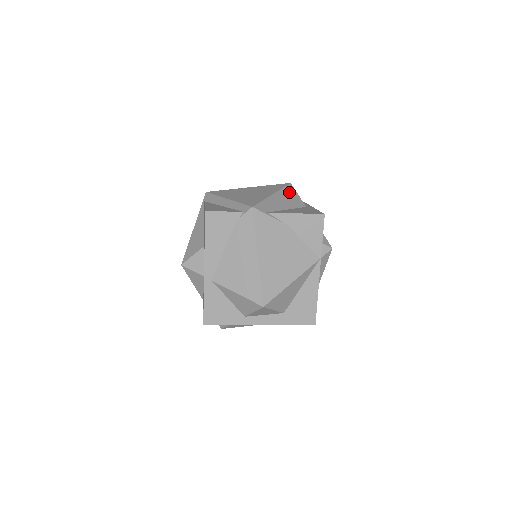
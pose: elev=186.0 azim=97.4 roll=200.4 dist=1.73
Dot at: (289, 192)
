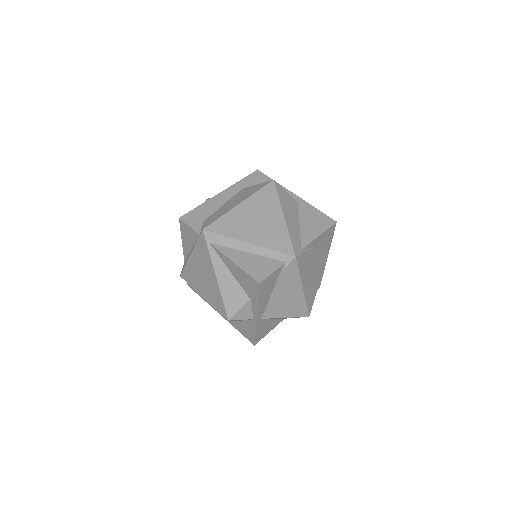
Dot at: (283, 197)
